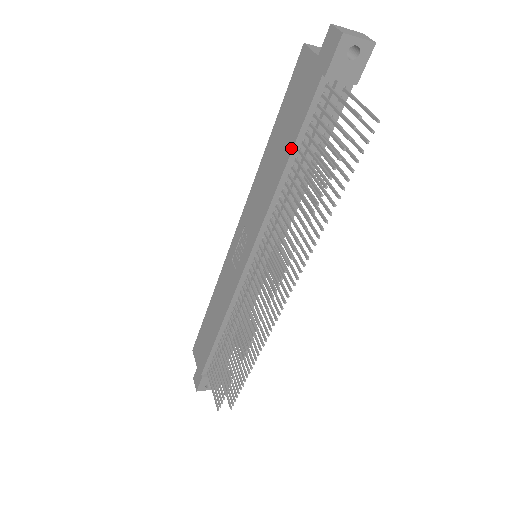
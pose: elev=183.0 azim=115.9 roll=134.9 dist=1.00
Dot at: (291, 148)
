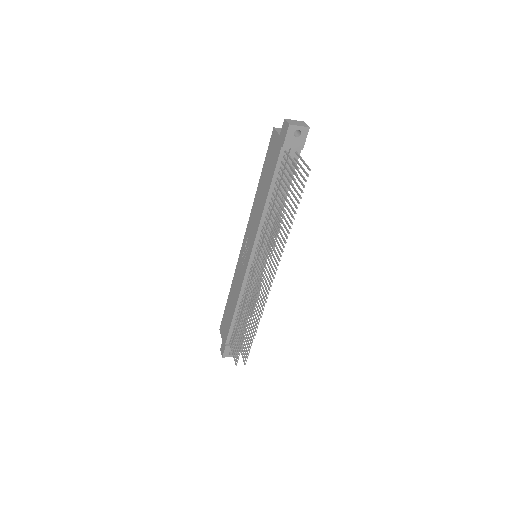
Dot at: (269, 187)
